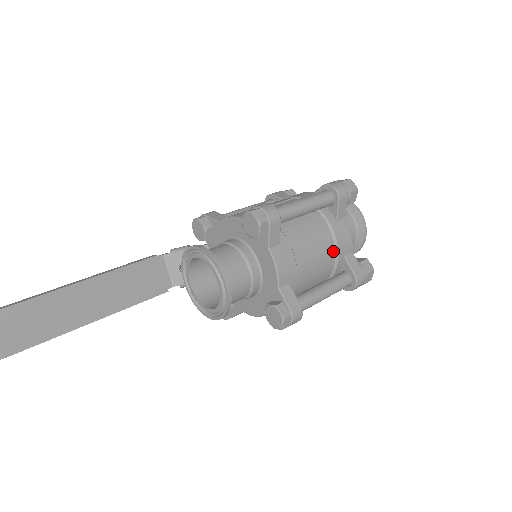
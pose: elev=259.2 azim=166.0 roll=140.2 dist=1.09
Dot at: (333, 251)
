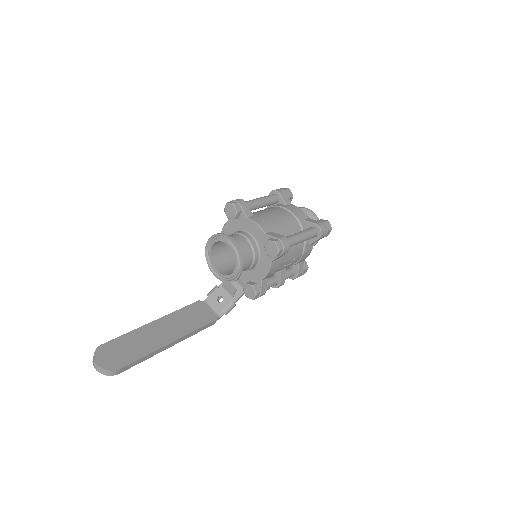
Dot at: (293, 217)
